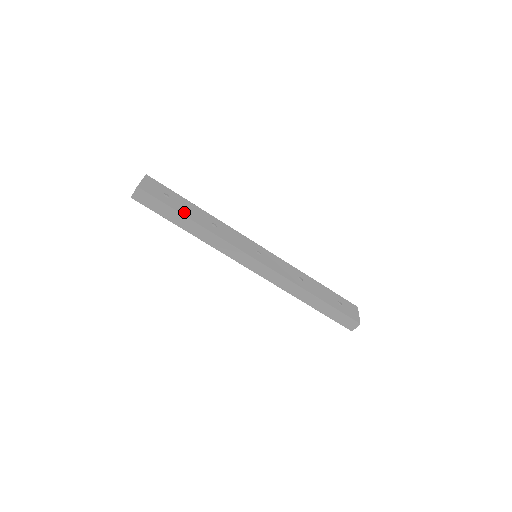
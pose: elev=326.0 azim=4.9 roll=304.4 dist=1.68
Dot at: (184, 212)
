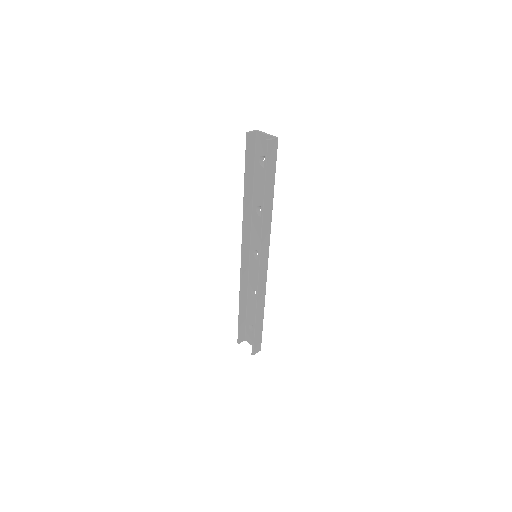
Dot at: occluded
